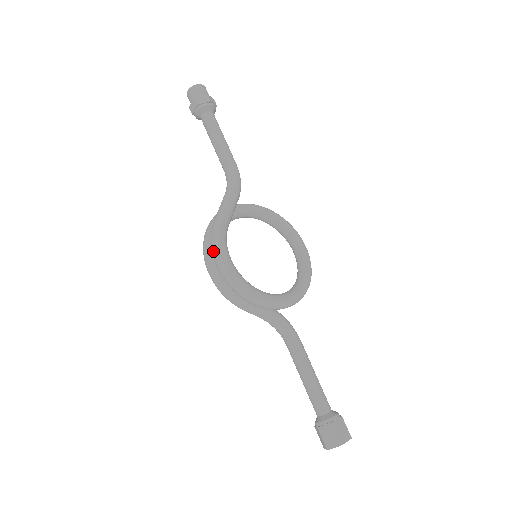
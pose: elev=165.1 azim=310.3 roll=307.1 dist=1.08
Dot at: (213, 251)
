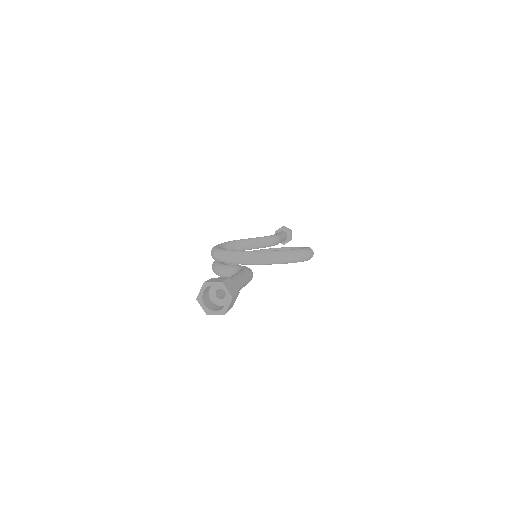
Dot at: occluded
